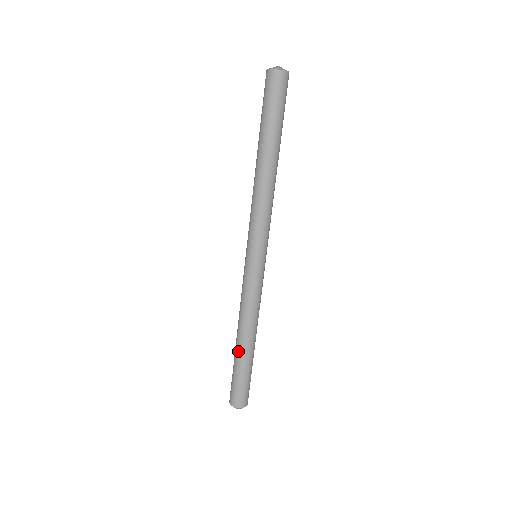
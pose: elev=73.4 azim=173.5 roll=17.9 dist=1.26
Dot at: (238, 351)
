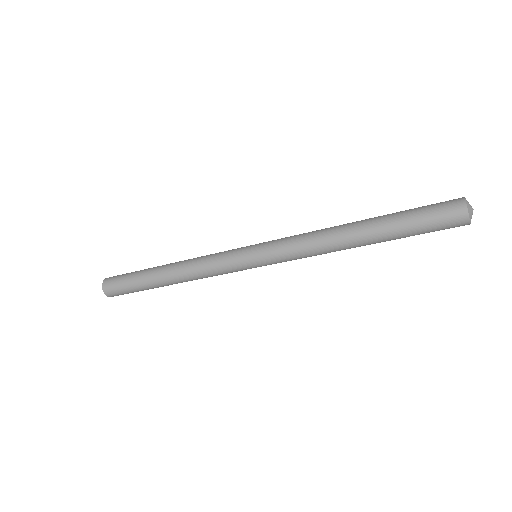
Dot at: occluded
